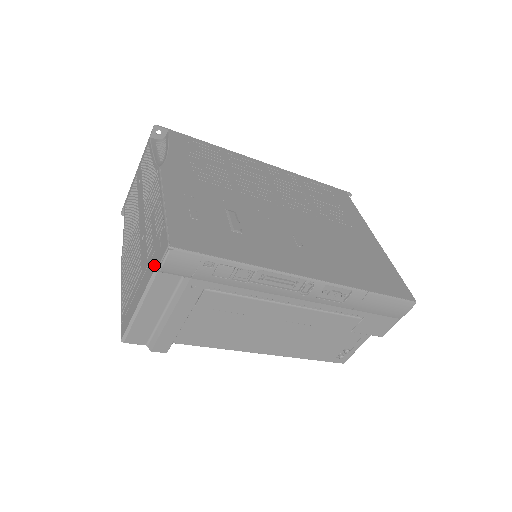
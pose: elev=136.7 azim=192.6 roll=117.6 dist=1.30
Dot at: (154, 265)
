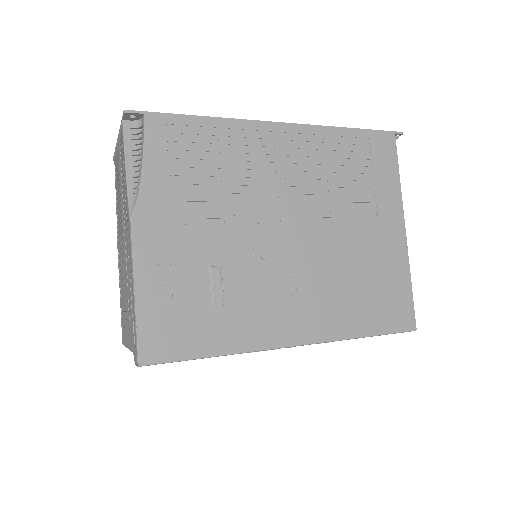
Dot at: (132, 347)
